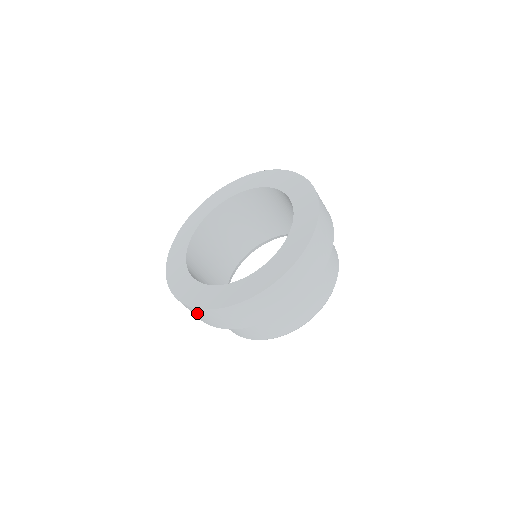
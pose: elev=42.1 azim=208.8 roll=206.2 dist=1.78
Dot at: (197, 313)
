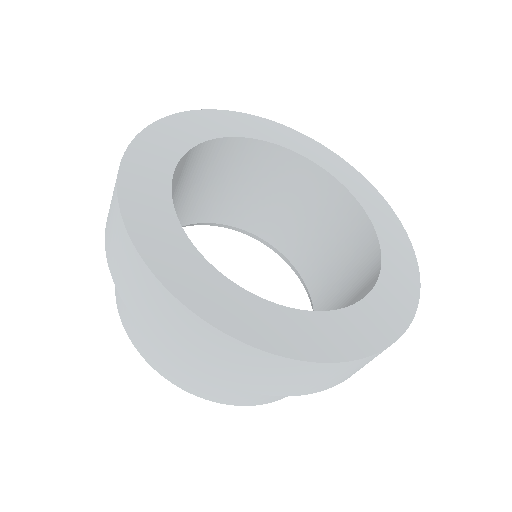
Dot at: (125, 254)
